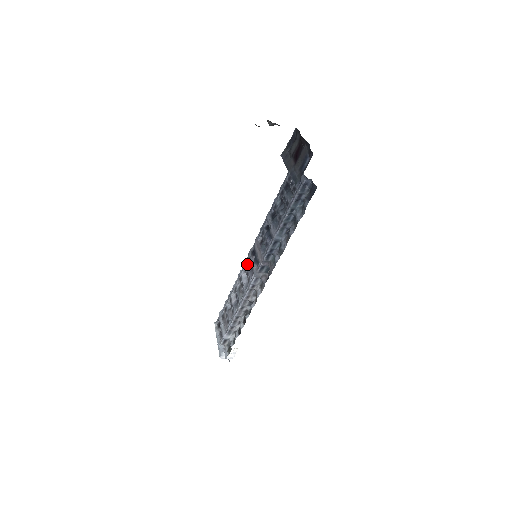
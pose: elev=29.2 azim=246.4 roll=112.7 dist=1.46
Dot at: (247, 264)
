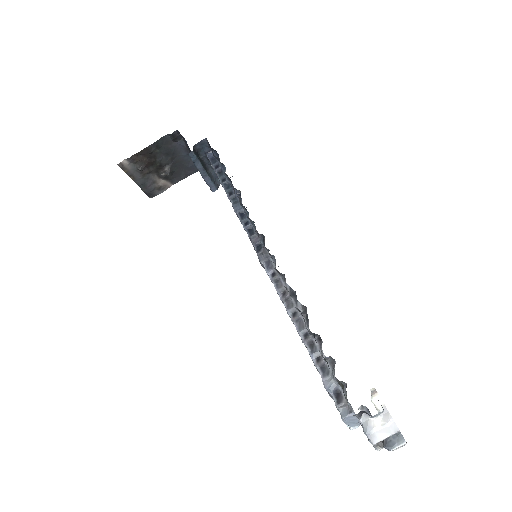
Dot at: occluded
